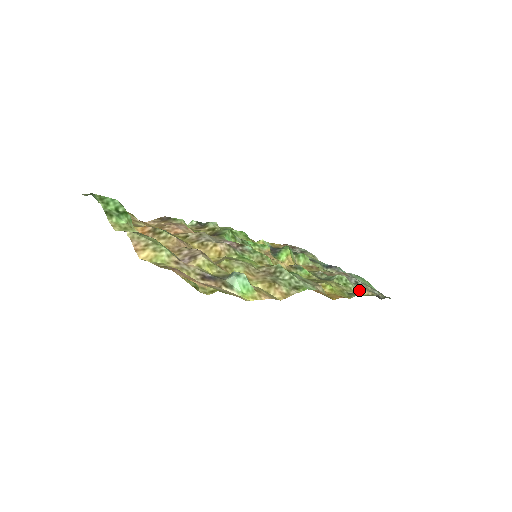
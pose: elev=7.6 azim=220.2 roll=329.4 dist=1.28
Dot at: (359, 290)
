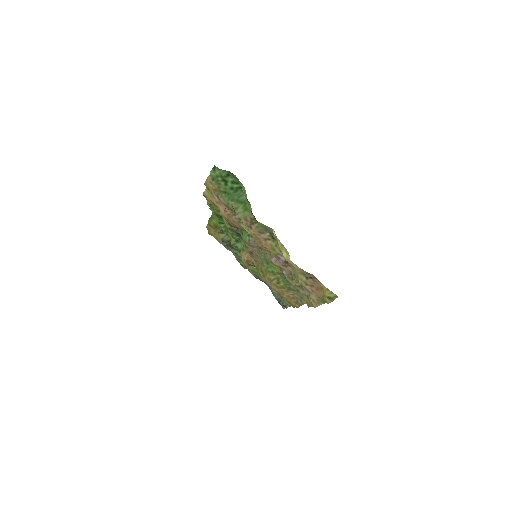
Dot at: (283, 299)
